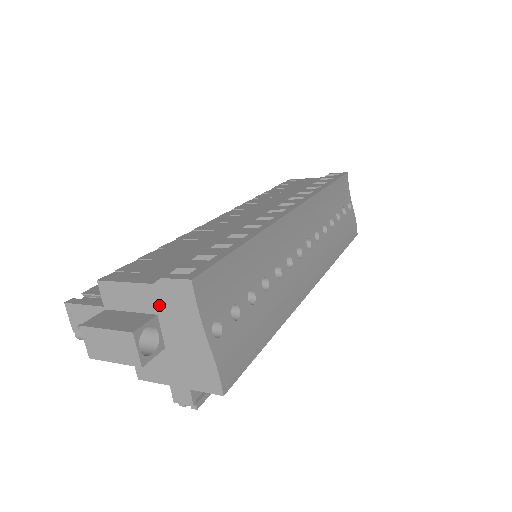
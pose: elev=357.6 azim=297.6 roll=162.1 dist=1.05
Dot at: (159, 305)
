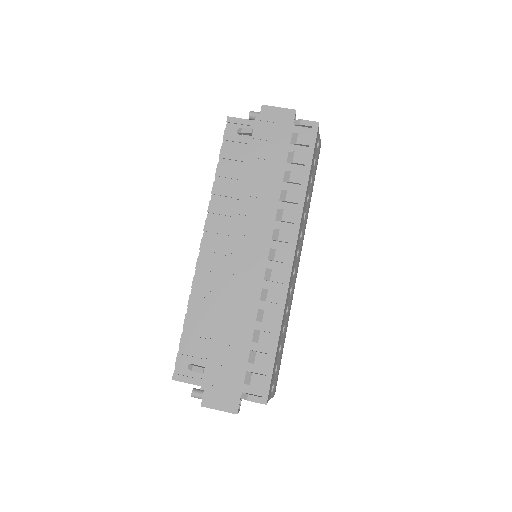
Dot at: occluded
